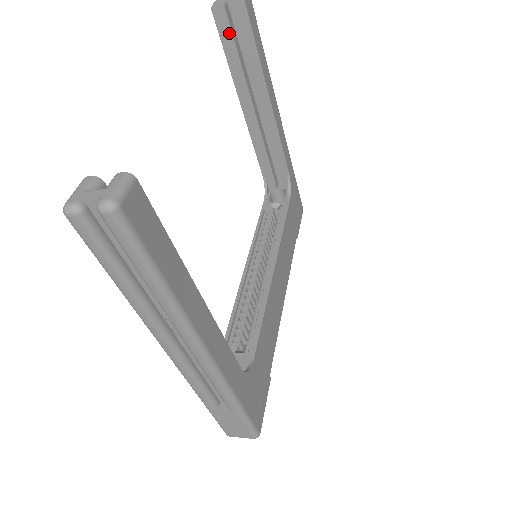
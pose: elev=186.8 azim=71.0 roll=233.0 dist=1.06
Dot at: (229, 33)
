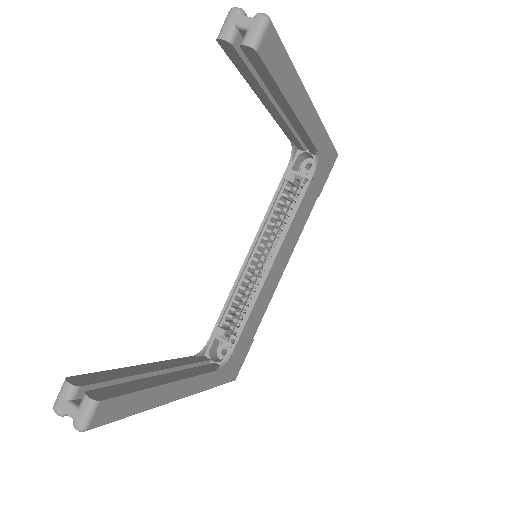
Dot at: (241, 62)
